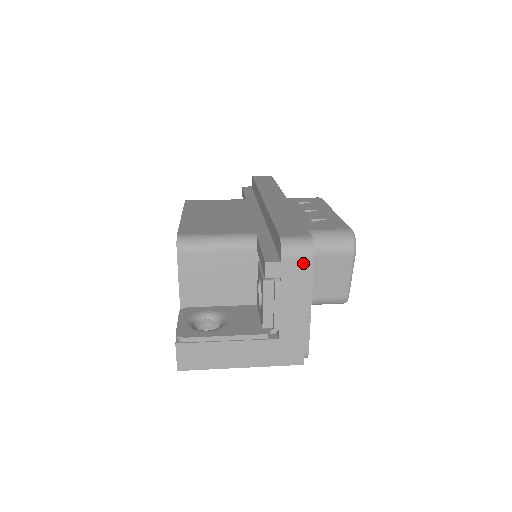
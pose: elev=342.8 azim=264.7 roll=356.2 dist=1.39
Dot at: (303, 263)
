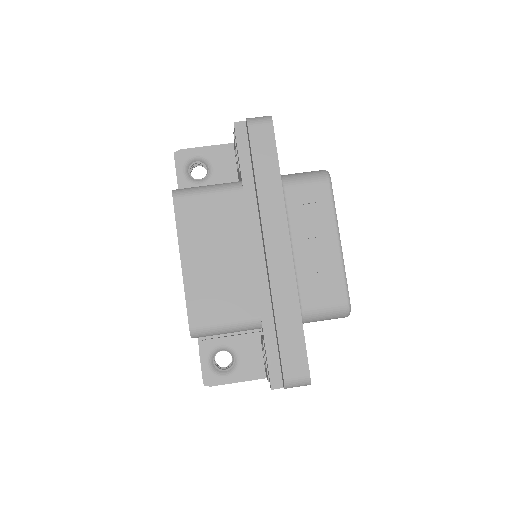
Dot at: occluded
